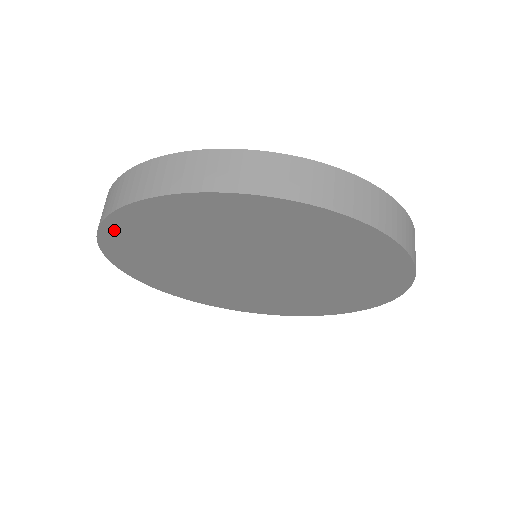
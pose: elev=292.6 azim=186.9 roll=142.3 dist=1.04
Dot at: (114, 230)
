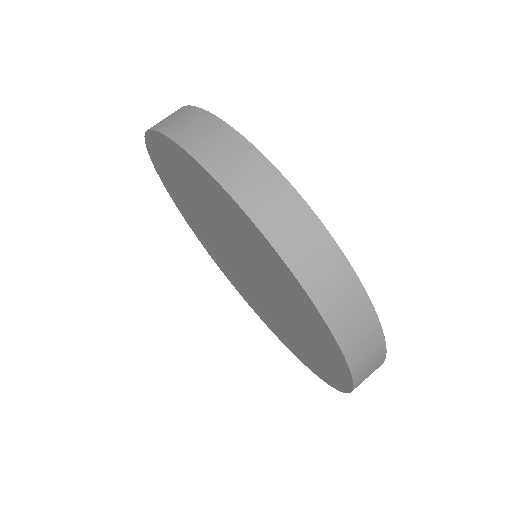
Dot at: (199, 170)
